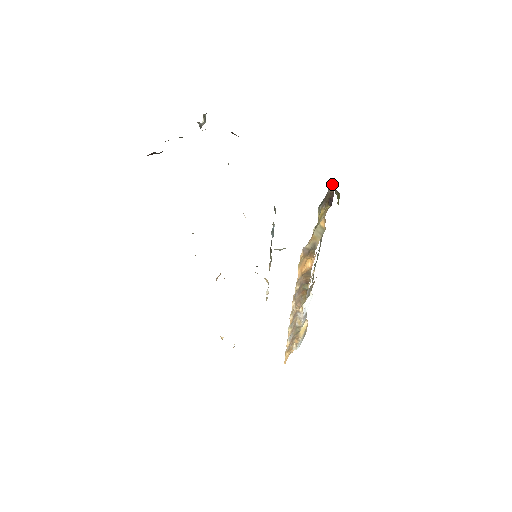
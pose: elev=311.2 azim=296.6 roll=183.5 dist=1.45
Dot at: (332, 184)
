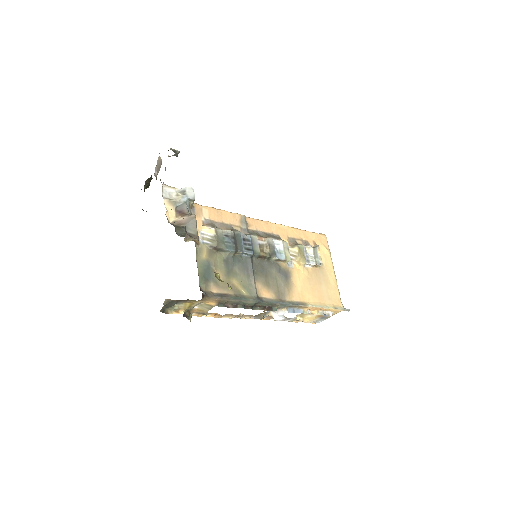
Dot at: occluded
